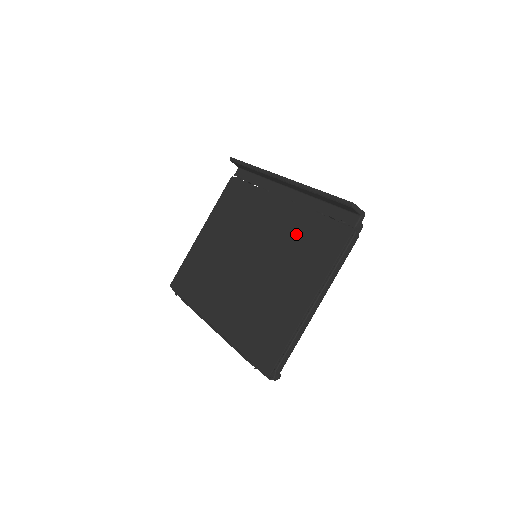
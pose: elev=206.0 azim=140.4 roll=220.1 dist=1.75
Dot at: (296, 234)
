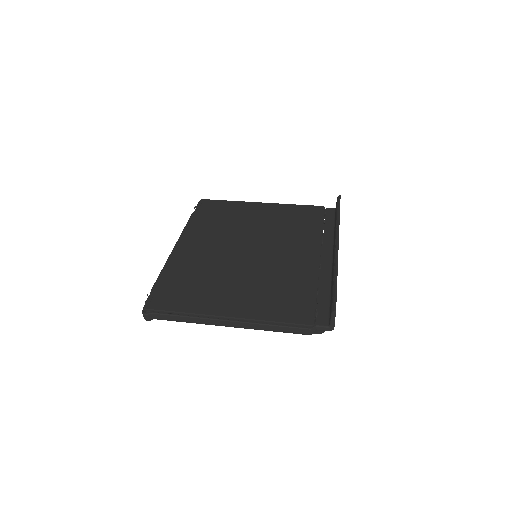
Dot at: (289, 279)
